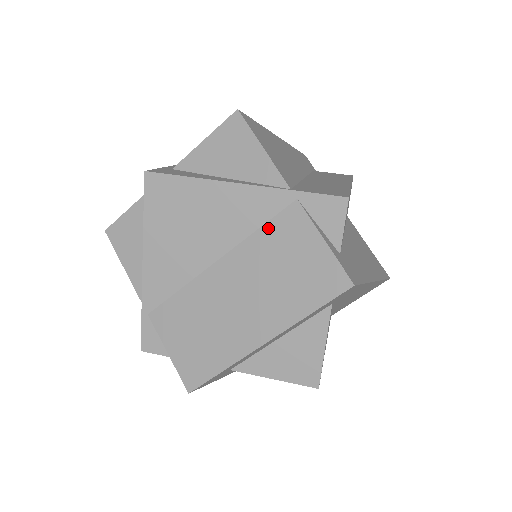
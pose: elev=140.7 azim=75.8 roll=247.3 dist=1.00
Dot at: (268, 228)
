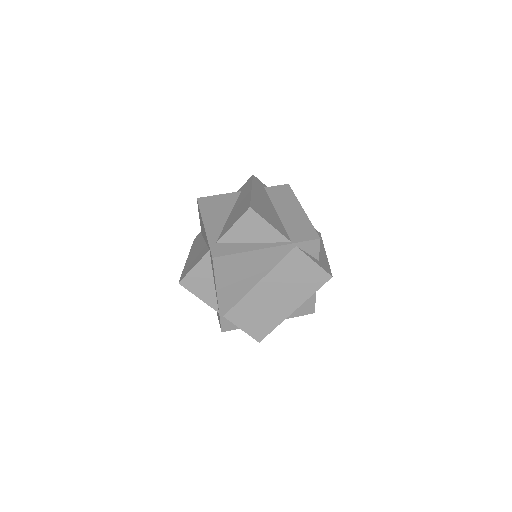
Dot at: (284, 262)
